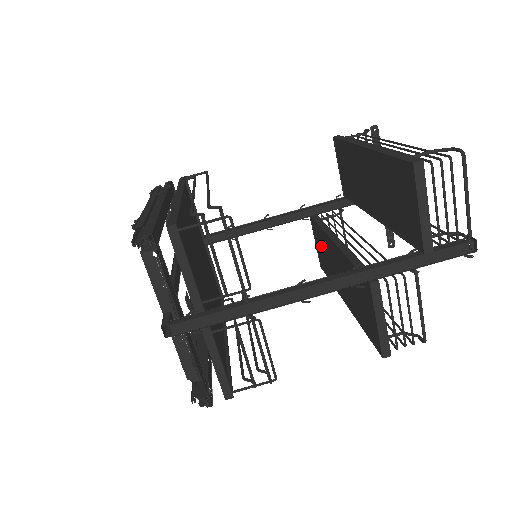
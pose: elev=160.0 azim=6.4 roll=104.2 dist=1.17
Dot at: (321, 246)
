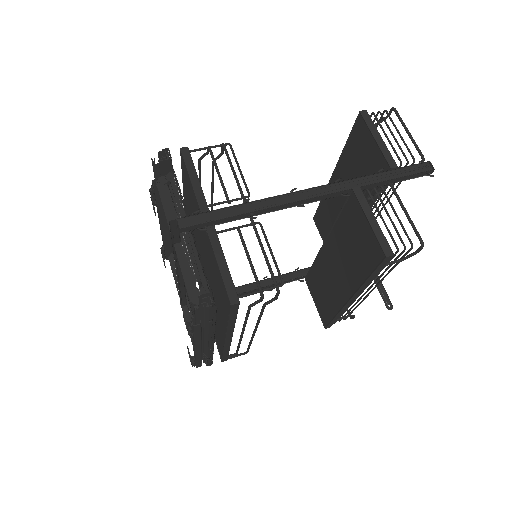
Dot at: (319, 291)
